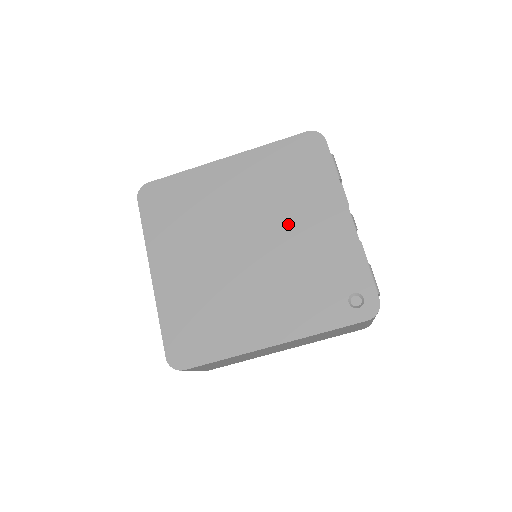
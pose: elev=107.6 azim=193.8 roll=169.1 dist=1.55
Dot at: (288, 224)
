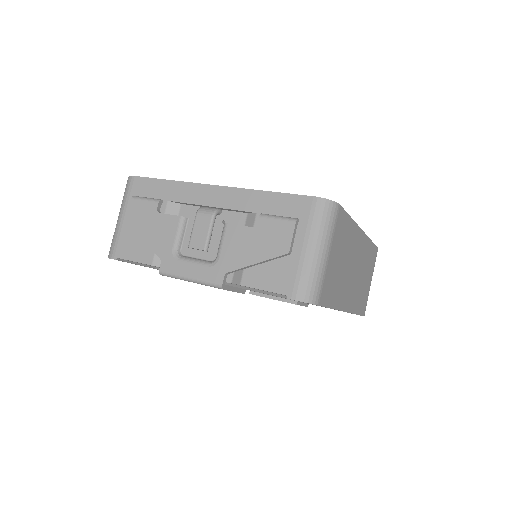
Dot at: occluded
